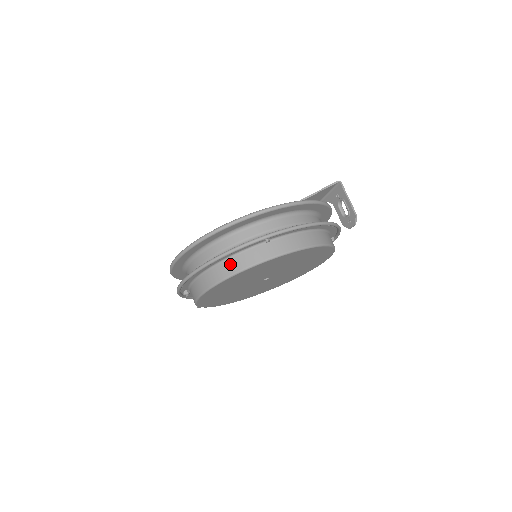
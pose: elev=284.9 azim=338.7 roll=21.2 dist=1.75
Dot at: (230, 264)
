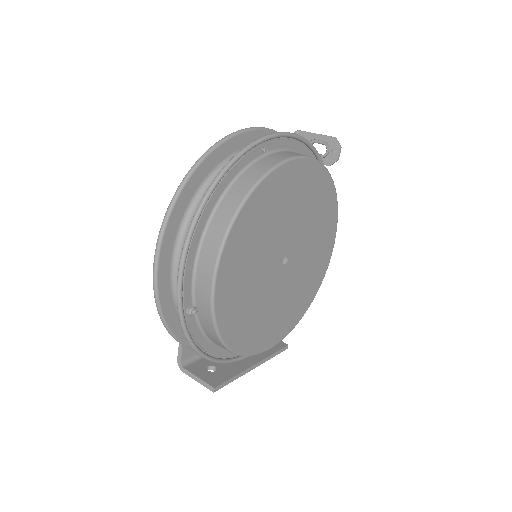
Dot at: (236, 190)
